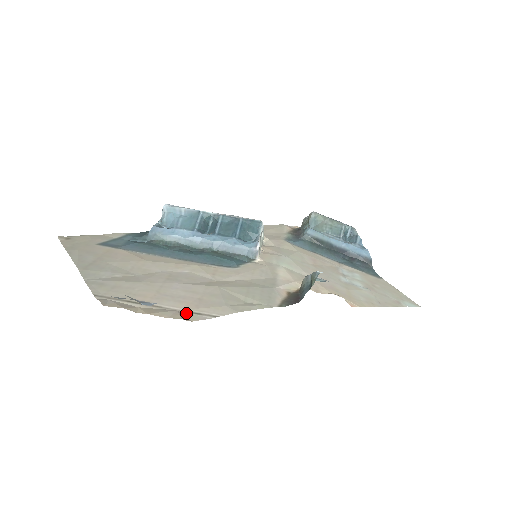
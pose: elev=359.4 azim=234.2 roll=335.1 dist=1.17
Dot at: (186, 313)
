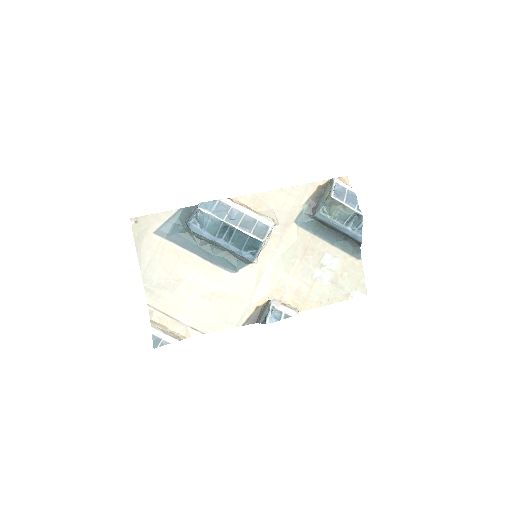
Dot at: (190, 328)
